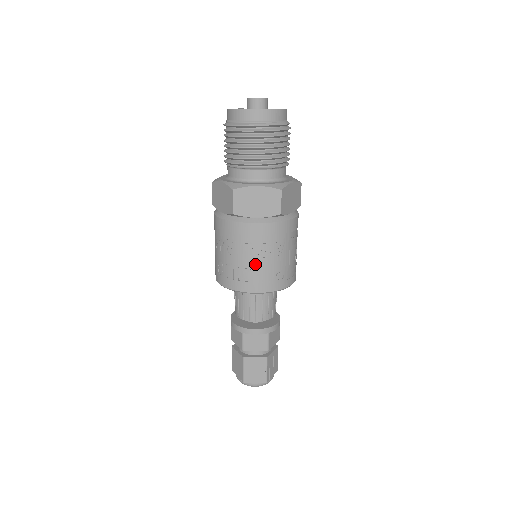
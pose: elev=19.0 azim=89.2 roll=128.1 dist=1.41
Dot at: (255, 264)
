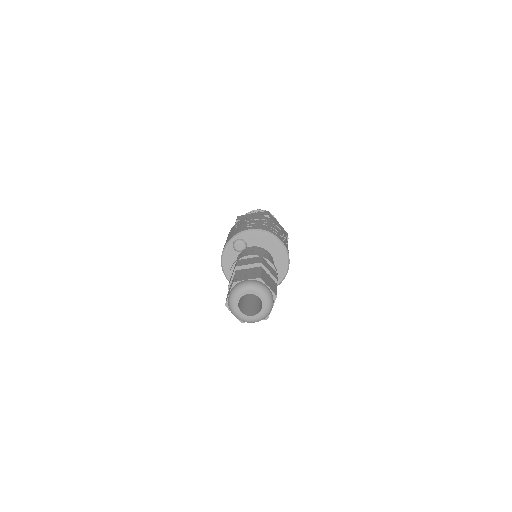
Dot at: (280, 233)
